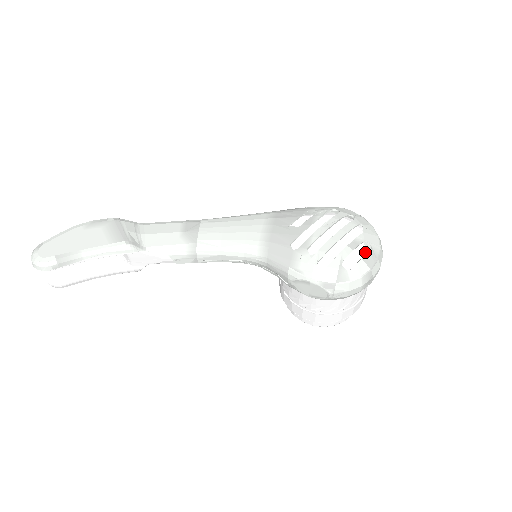
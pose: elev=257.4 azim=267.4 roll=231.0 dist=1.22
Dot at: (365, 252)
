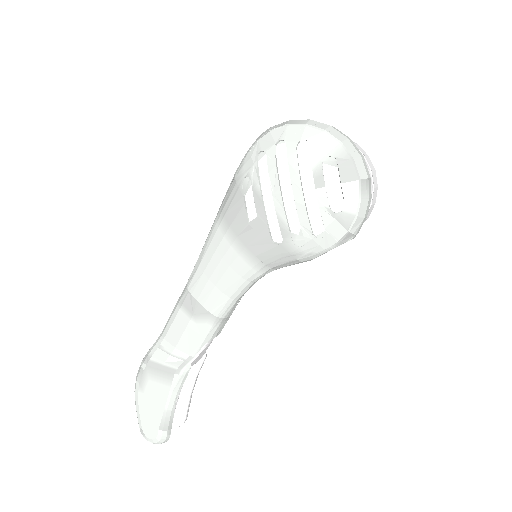
Dot at: (333, 165)
